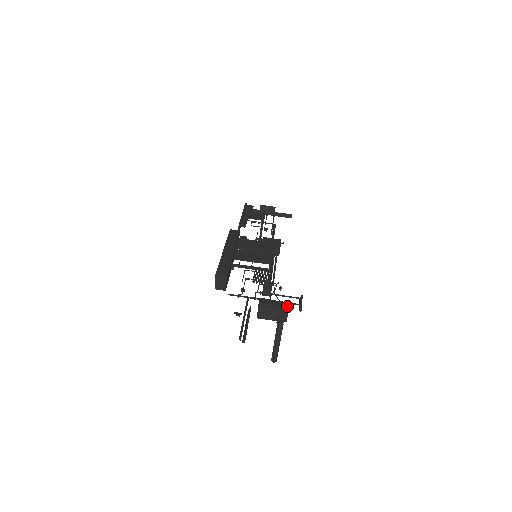
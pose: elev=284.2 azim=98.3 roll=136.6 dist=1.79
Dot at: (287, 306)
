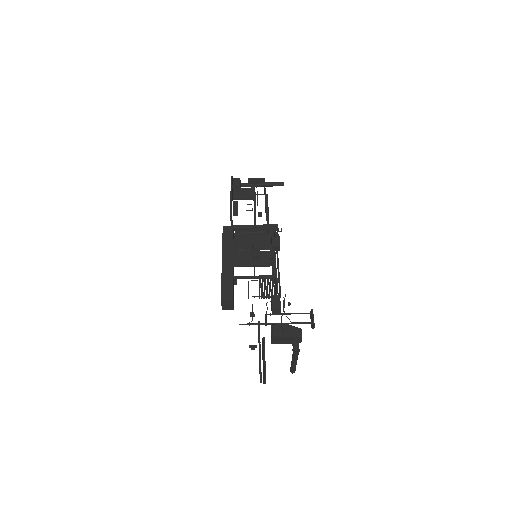
Dot at: (300, 330)
